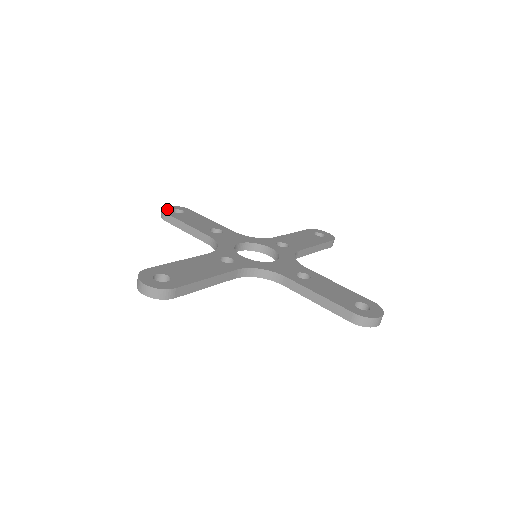
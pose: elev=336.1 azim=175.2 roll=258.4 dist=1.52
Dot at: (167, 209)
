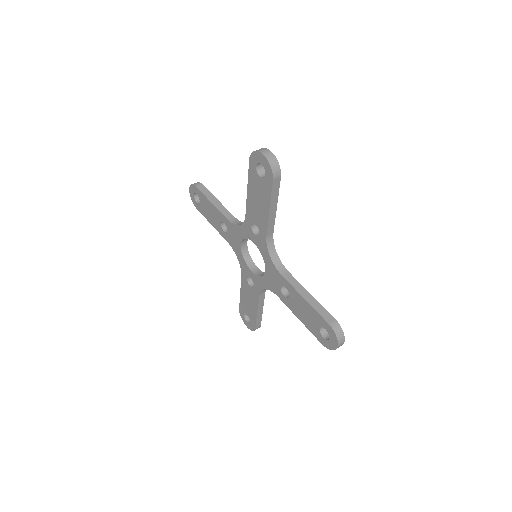
Dot at: occluded
